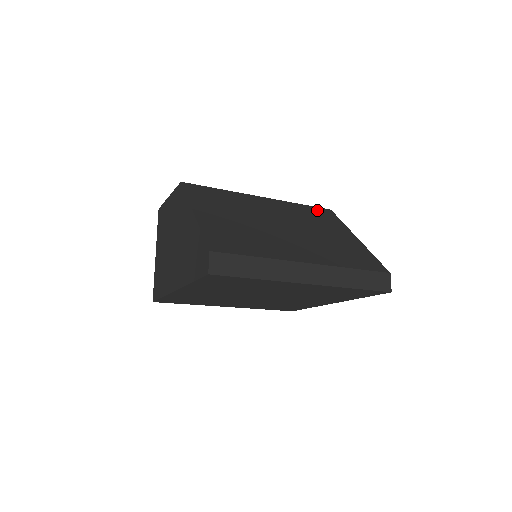
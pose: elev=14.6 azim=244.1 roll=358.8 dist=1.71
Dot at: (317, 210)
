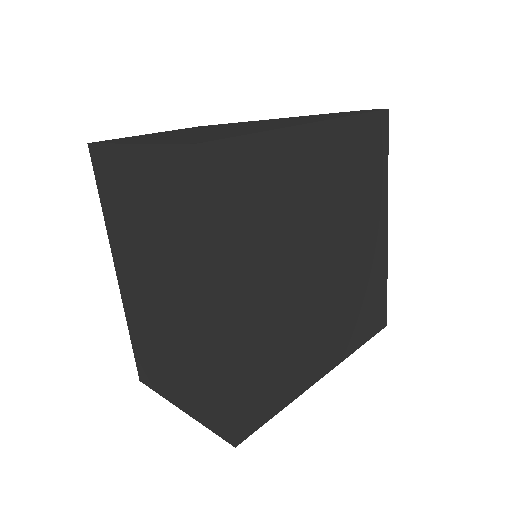
Dot at: occluded
